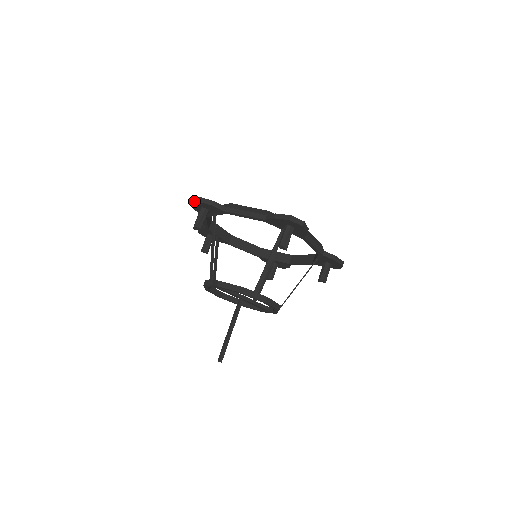
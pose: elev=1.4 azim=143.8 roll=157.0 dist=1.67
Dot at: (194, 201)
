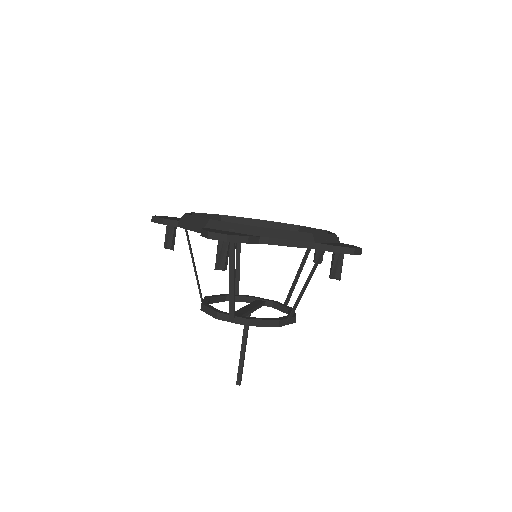
Dot at: occluded
